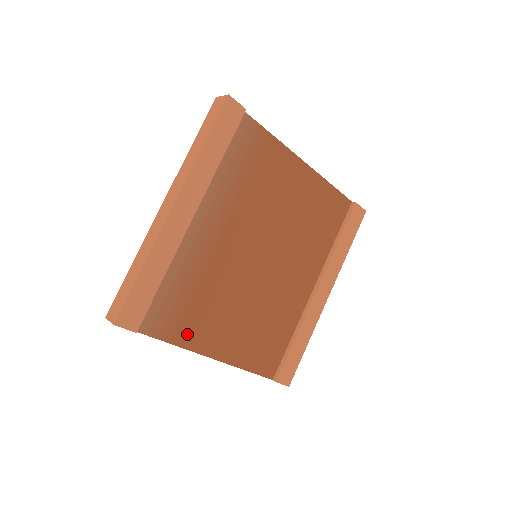
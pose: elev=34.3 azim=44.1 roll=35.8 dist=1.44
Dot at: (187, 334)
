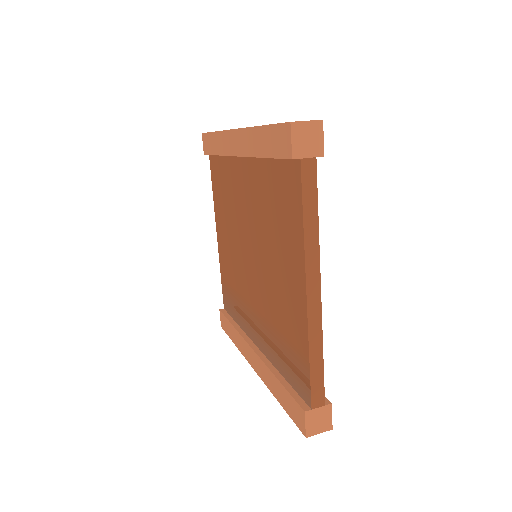
Dot at: occluded
